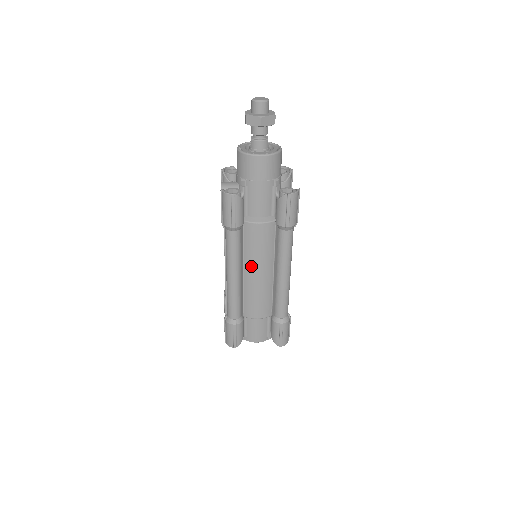
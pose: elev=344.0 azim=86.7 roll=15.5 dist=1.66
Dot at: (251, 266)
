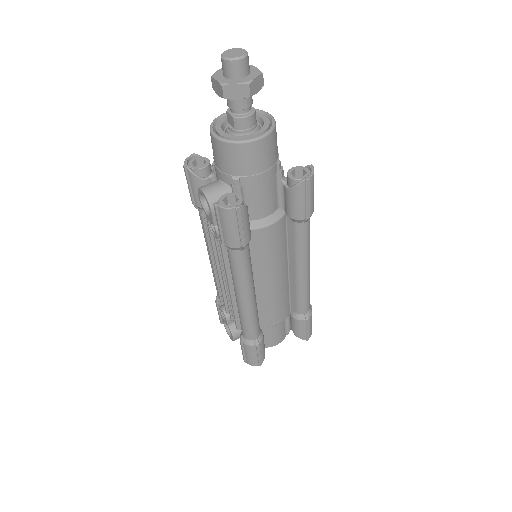
Dot at: (264, 276)
